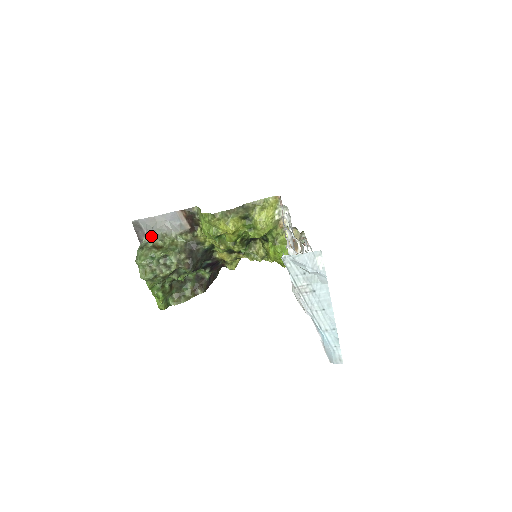
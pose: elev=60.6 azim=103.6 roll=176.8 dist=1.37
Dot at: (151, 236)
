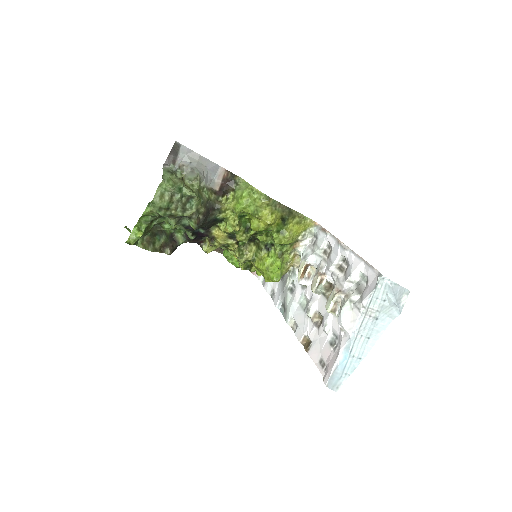
Dot at: (184, 169)
